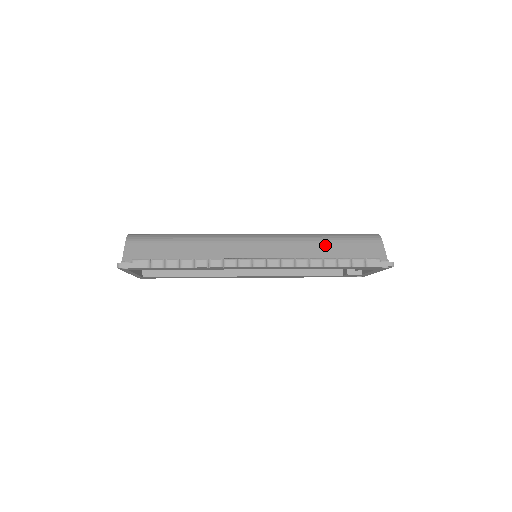
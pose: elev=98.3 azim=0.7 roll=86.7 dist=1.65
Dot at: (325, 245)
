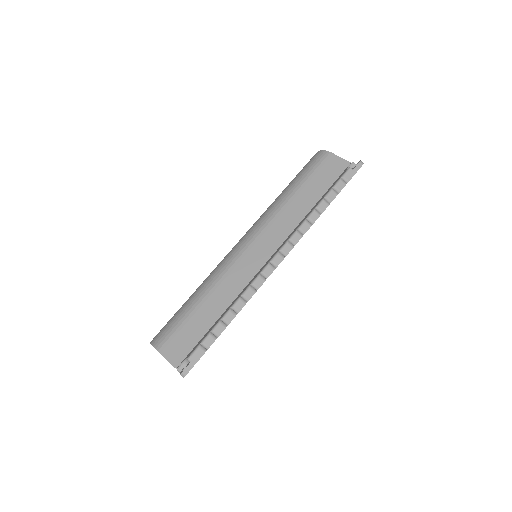
Dot at: (299, 197)
